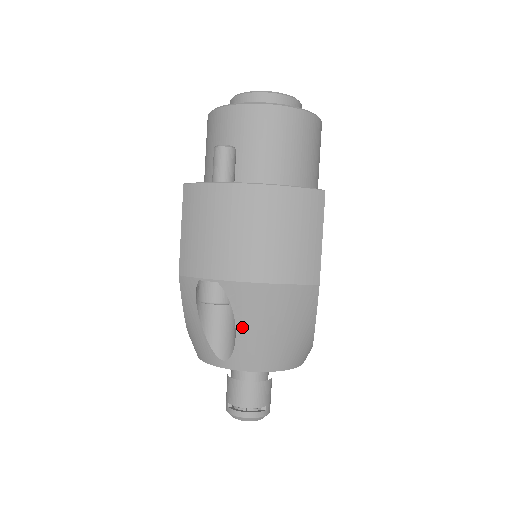
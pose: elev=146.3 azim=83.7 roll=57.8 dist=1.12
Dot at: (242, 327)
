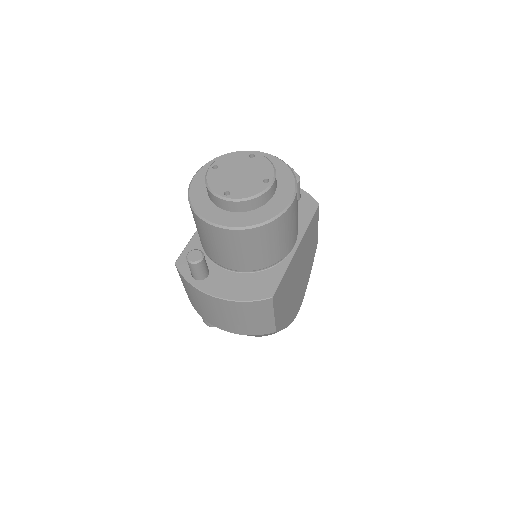
Dot at: occluded
